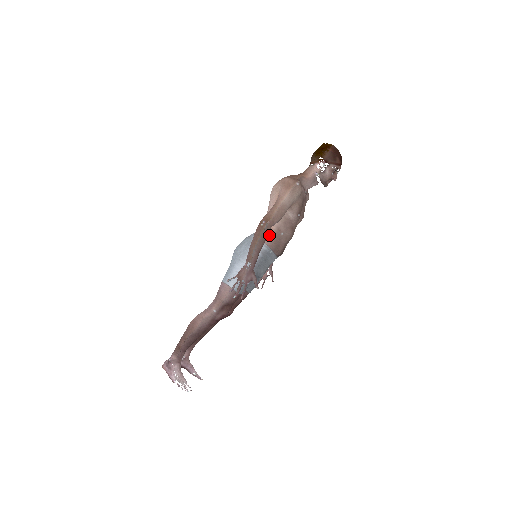
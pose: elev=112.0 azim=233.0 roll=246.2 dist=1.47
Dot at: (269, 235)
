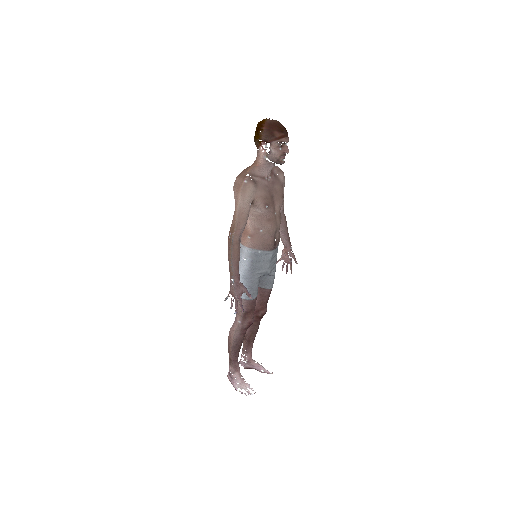
Dot at: (249, 238)
